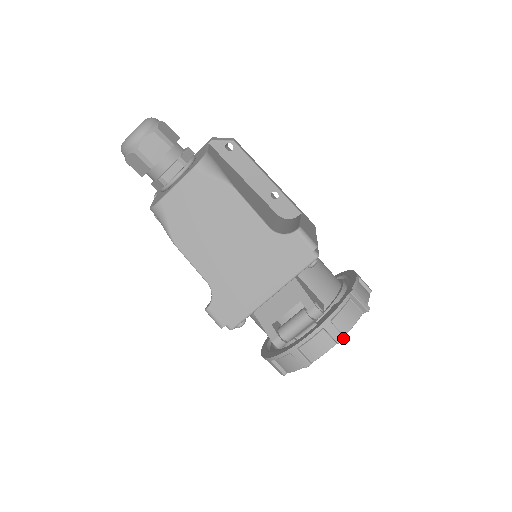
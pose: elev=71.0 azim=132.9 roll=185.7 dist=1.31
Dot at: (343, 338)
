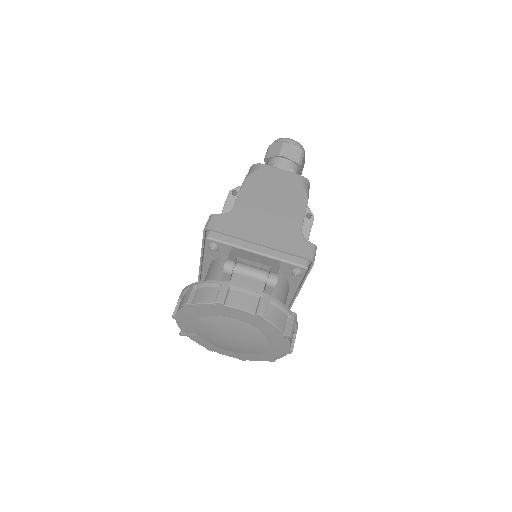
Dot at: (263, 316)
